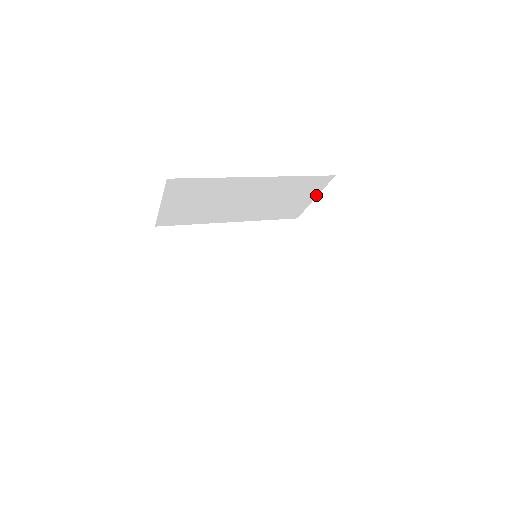
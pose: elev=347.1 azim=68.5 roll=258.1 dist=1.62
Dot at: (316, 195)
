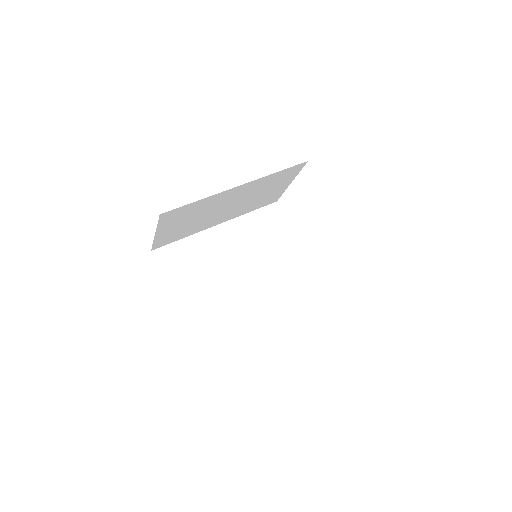
Dot at: (292, 180)
